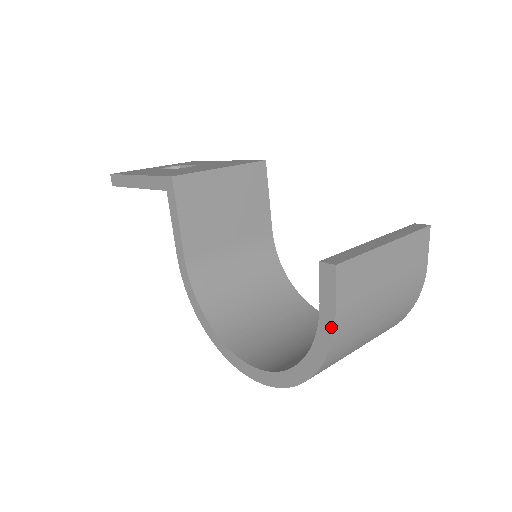
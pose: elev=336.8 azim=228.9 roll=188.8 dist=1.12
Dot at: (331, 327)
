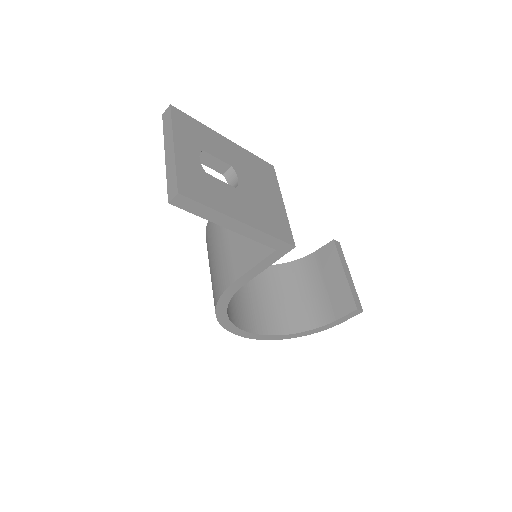
Dot at: occluded
